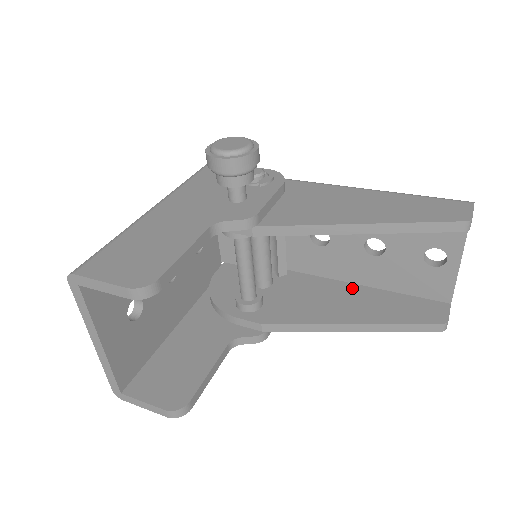
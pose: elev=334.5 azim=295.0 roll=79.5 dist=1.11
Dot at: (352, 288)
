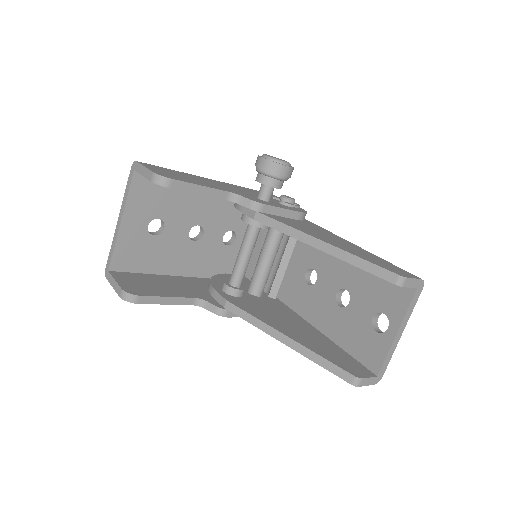
Dot at: (312, 329)
